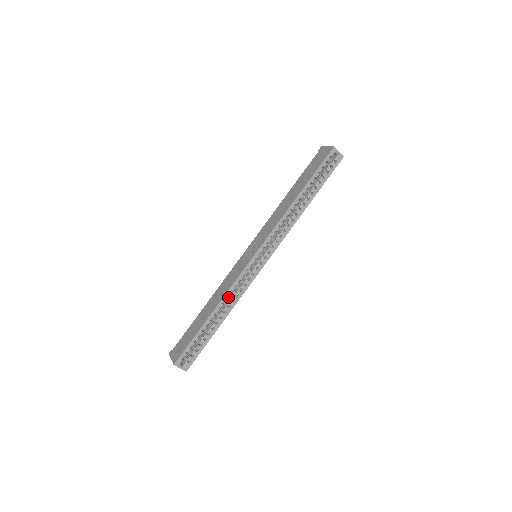
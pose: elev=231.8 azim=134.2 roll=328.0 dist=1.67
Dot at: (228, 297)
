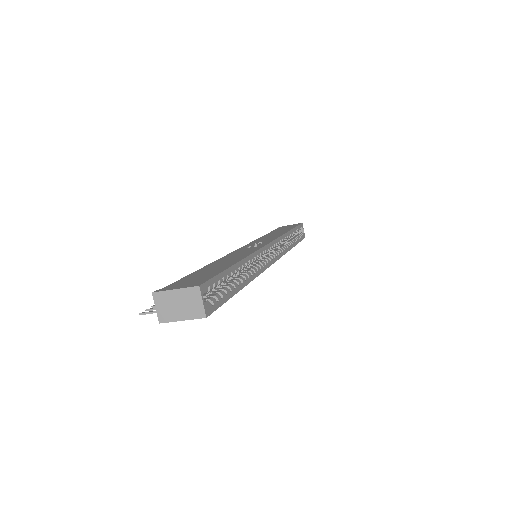
Dot at: occluded
